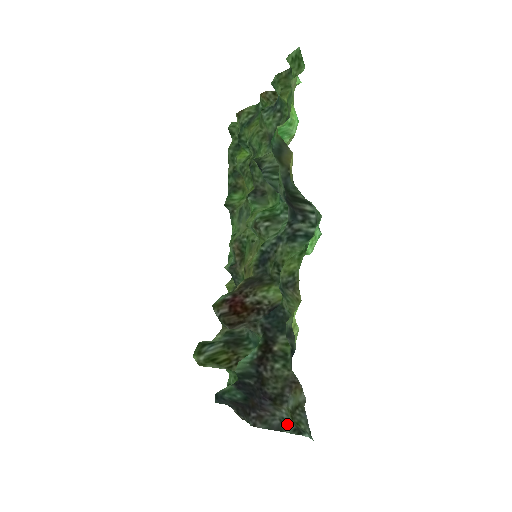
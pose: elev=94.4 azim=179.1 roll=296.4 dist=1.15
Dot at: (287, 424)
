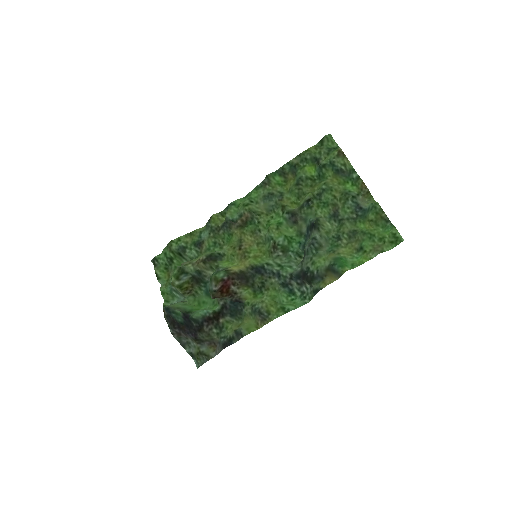
Dot at: (189, 346)
